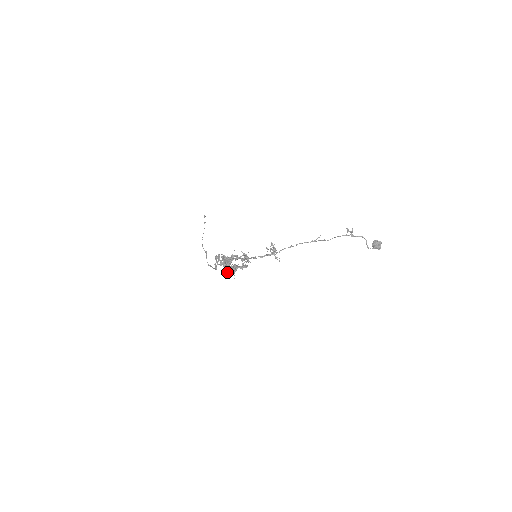
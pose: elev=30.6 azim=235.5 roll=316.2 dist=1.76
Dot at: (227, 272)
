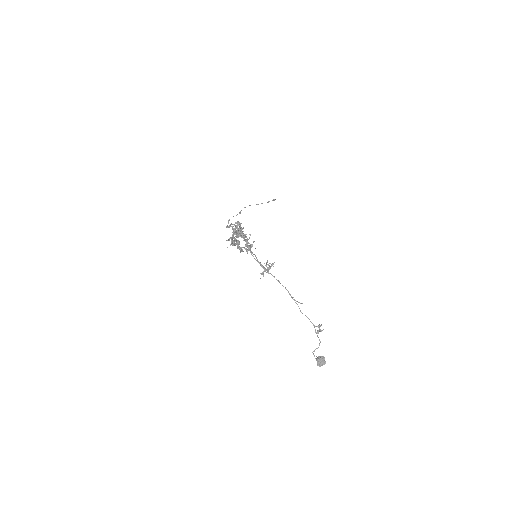
Dot at: (229, 238)
